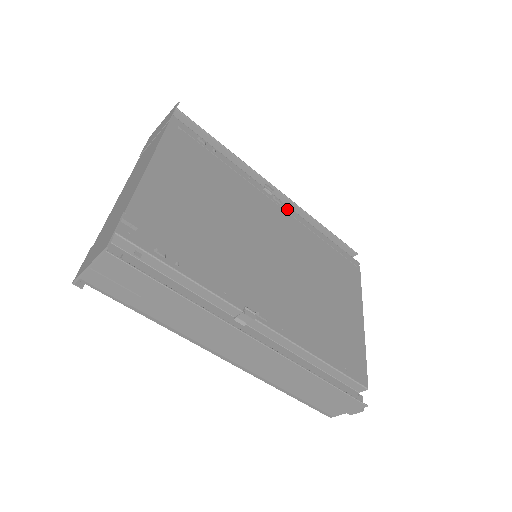
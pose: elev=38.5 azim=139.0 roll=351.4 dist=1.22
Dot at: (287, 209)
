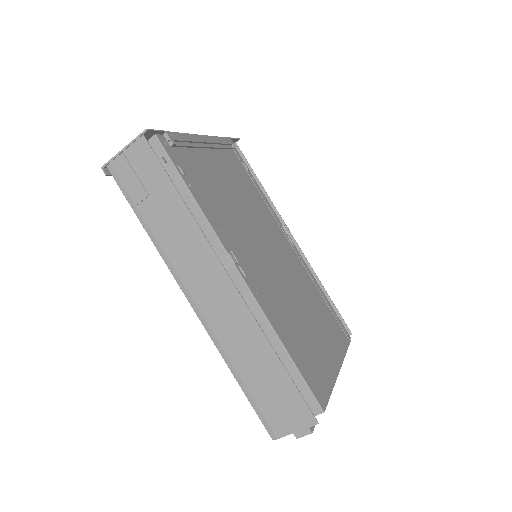
Dot at: (297, 252)
